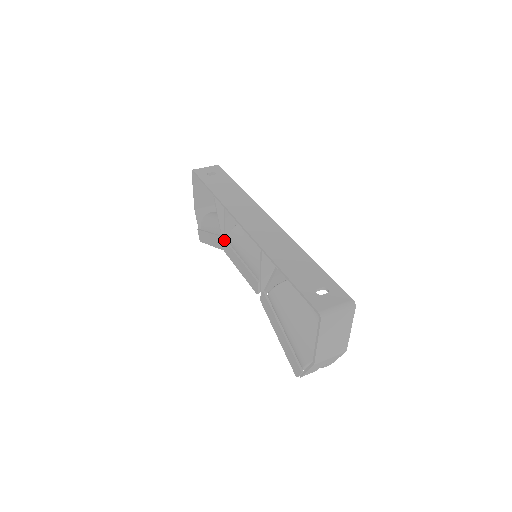
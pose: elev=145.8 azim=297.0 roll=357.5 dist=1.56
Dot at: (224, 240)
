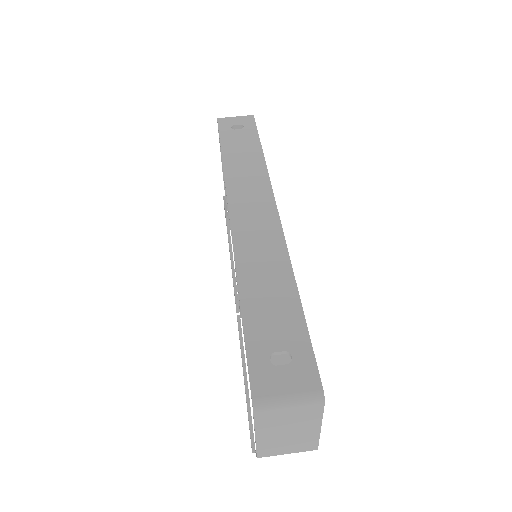
Dot at: (226, 223)
